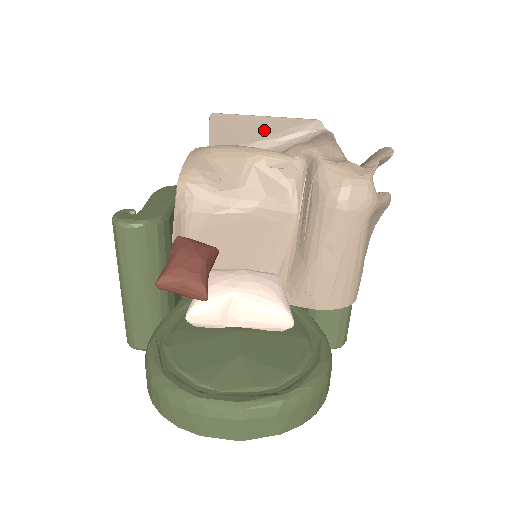
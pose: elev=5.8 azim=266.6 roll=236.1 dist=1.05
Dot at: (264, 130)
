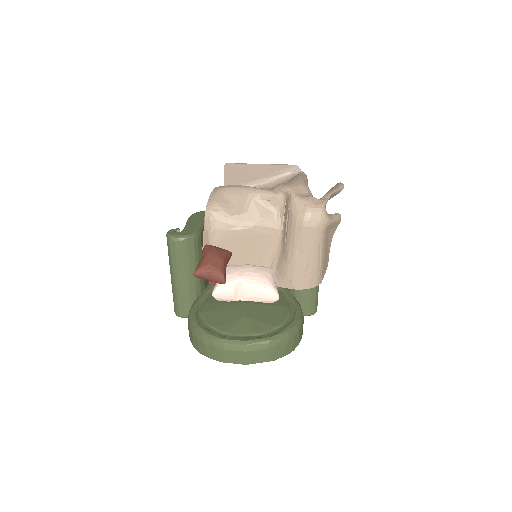
Dot at: (260, 173)
